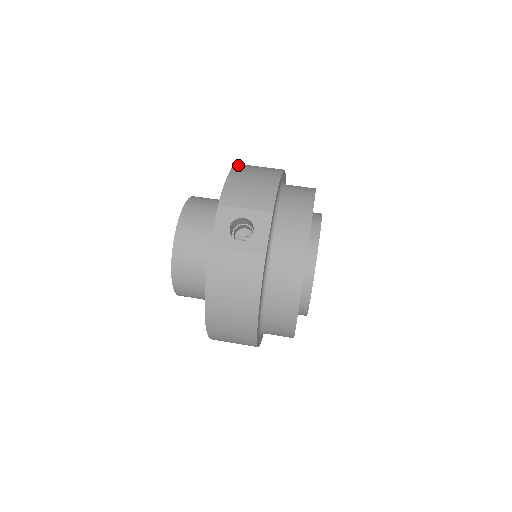
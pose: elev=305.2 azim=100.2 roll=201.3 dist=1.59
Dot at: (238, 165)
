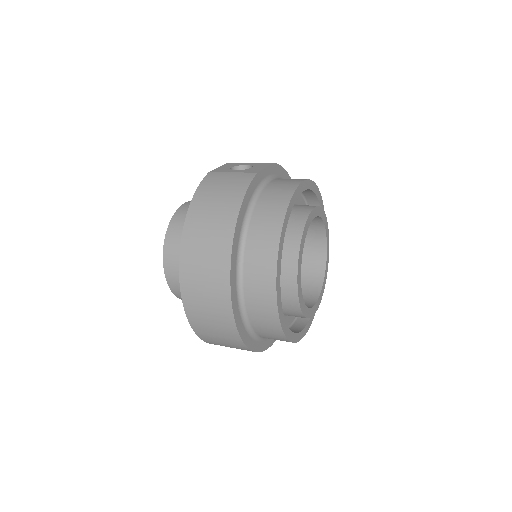
Dot at: occluded
